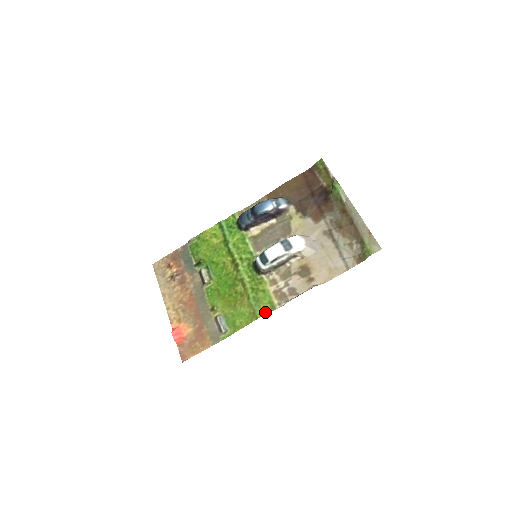
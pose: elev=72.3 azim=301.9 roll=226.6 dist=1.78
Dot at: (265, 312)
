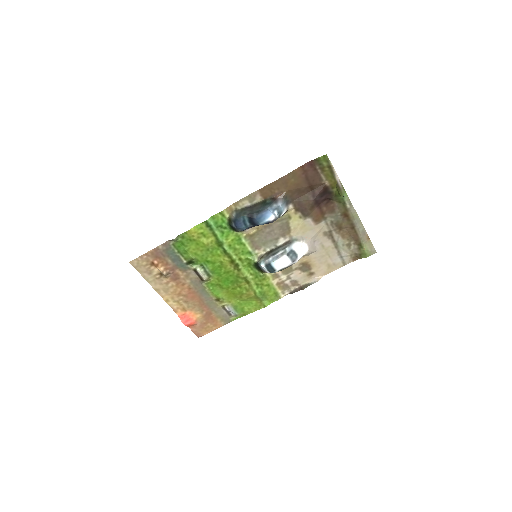
Dot at: (271, 301)
